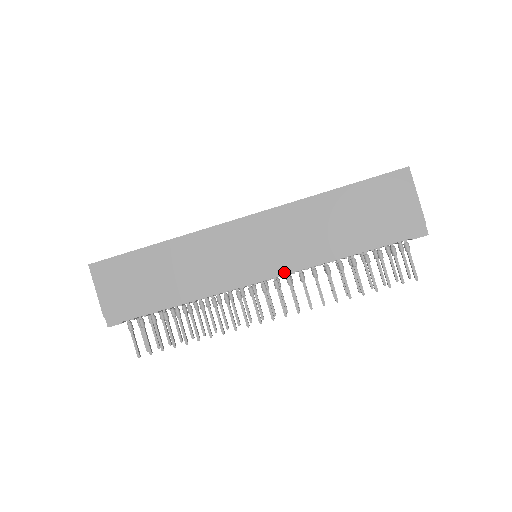
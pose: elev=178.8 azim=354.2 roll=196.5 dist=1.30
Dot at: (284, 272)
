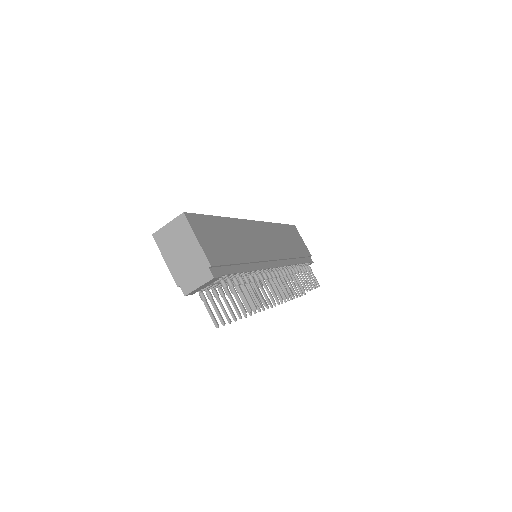
Dot at: (282, 264)
